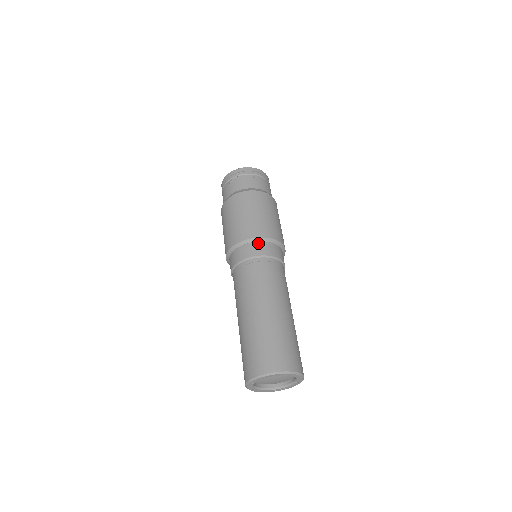
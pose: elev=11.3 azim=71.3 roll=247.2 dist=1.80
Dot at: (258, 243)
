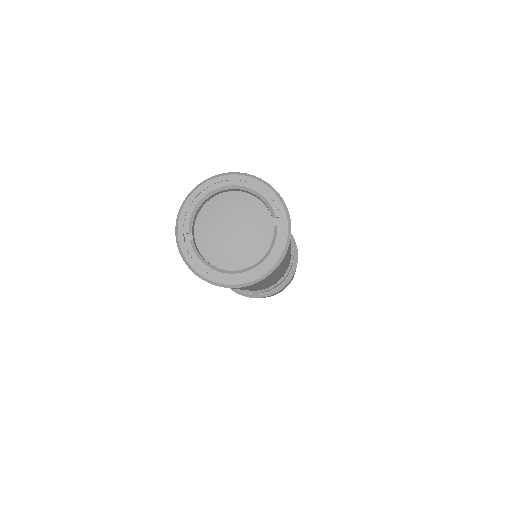
Dot at: occluded
